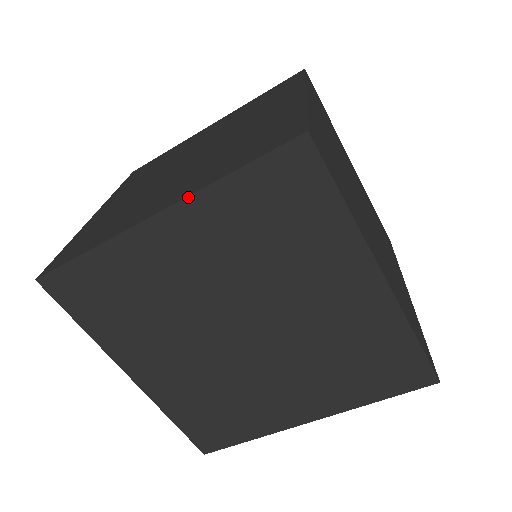
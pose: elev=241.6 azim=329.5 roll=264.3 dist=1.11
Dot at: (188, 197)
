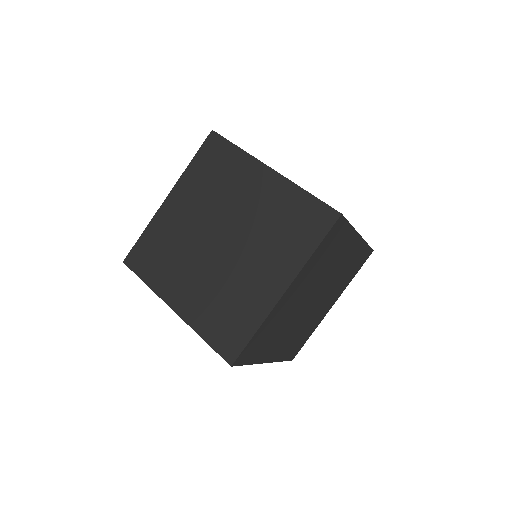
Dot at: (299, 273)
